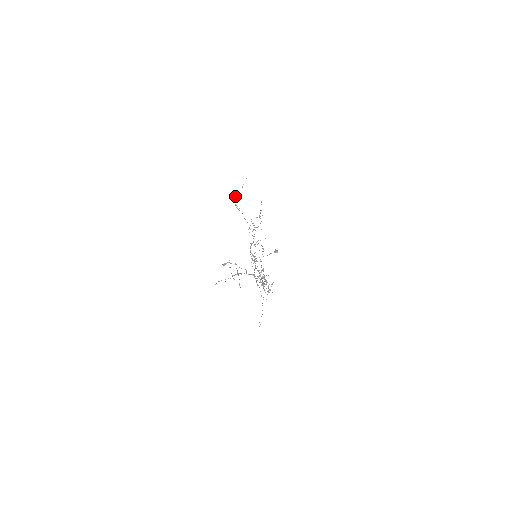
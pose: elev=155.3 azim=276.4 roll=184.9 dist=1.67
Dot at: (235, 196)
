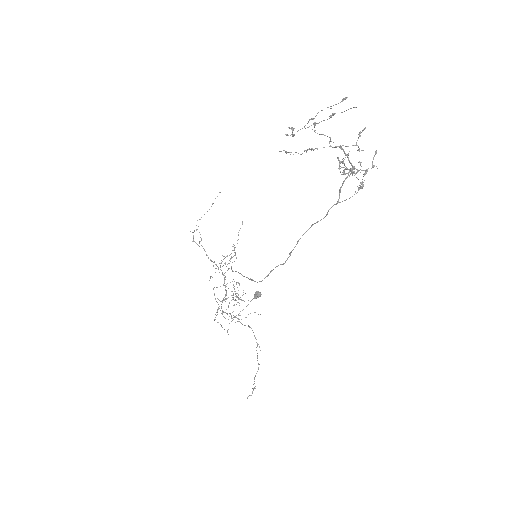
Dot at: occluded
